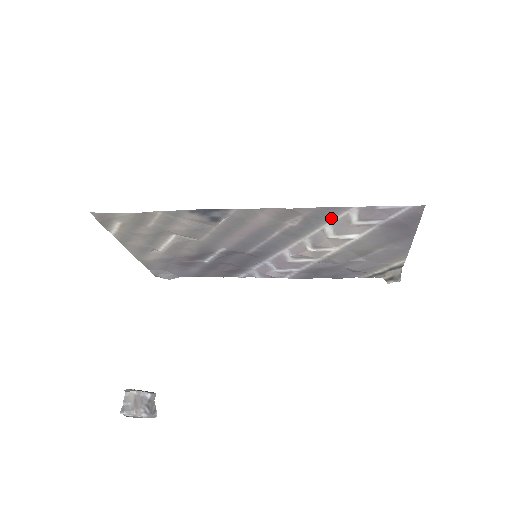
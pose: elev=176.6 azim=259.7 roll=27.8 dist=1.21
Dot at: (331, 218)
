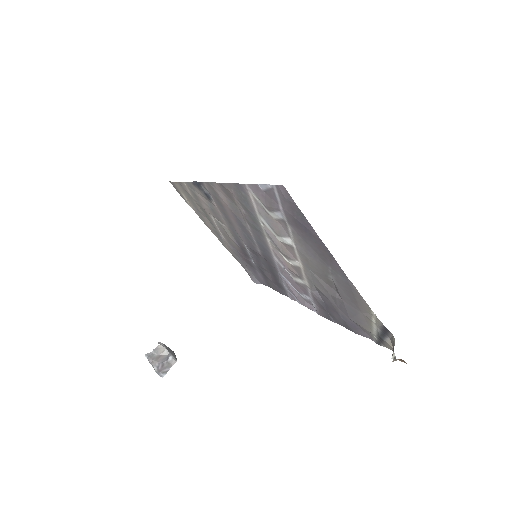
Dot at: (251, 203)
